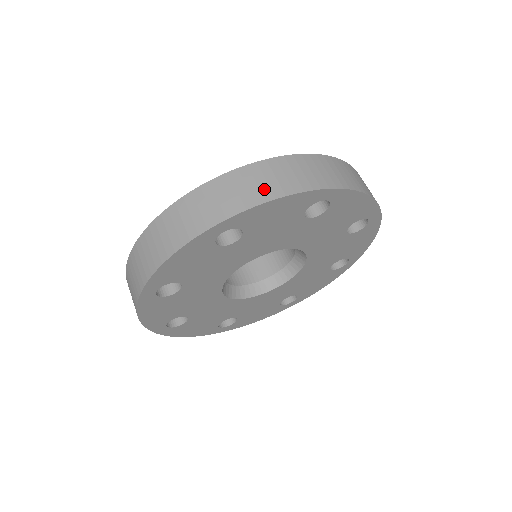
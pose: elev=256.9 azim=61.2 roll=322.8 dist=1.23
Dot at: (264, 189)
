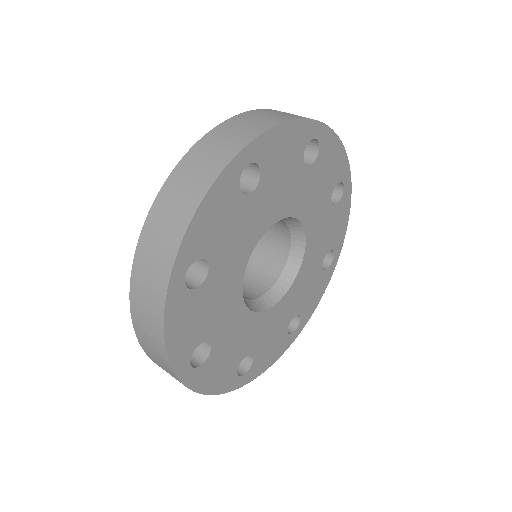
Dot at: (181, 210)
